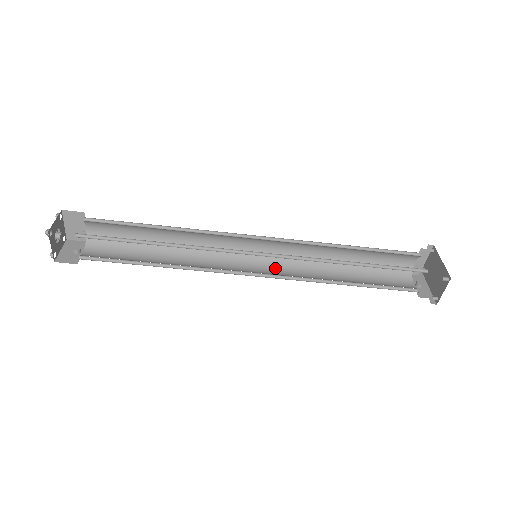
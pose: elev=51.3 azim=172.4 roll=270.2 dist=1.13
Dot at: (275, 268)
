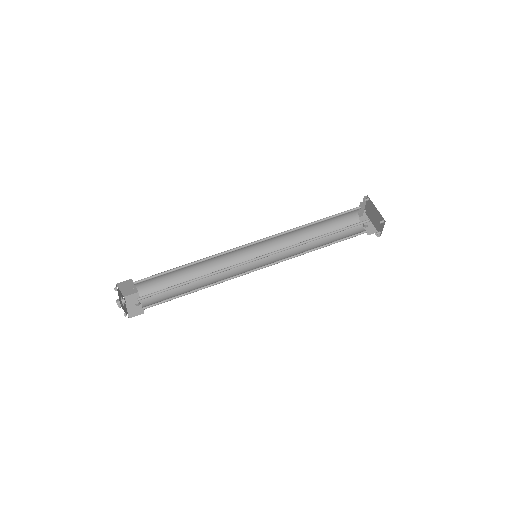
Dot at: (270, 255)
